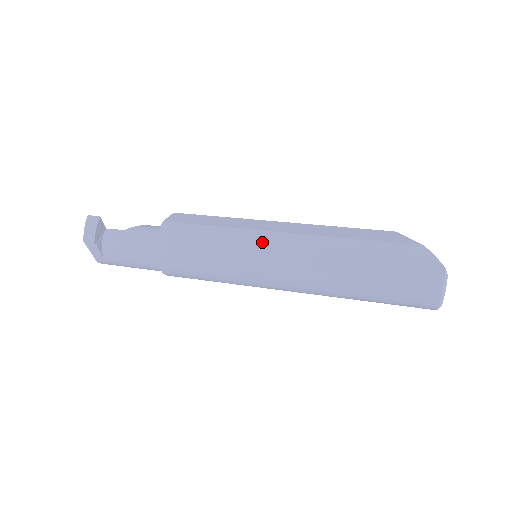
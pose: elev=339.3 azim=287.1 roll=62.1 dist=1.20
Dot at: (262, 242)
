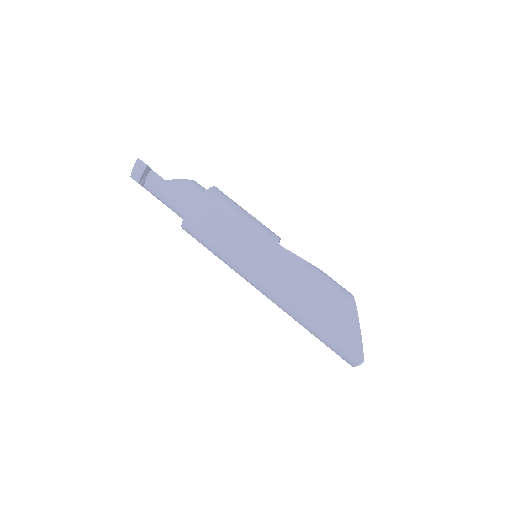
Dot at: (257, 267)
